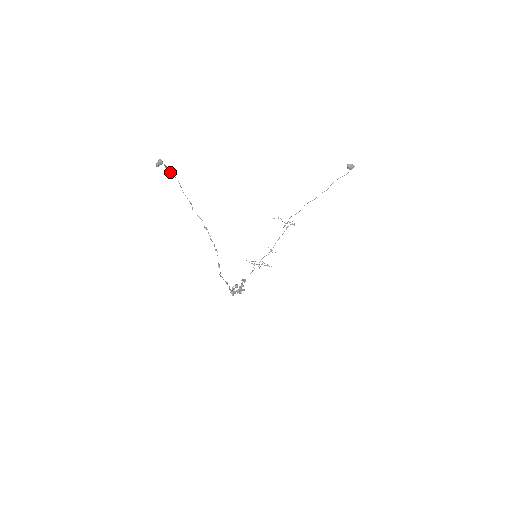
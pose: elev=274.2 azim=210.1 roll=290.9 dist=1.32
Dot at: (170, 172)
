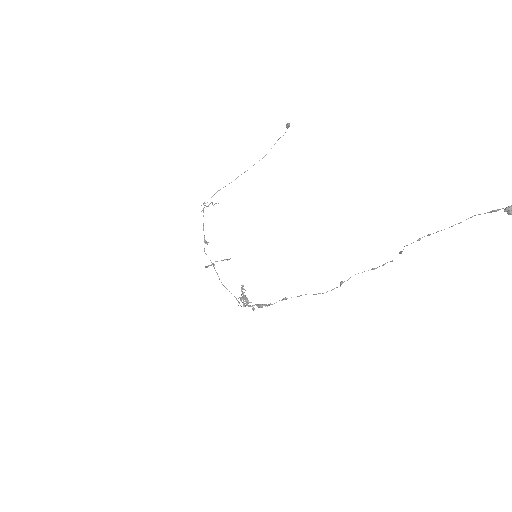
Dot at: occluded
